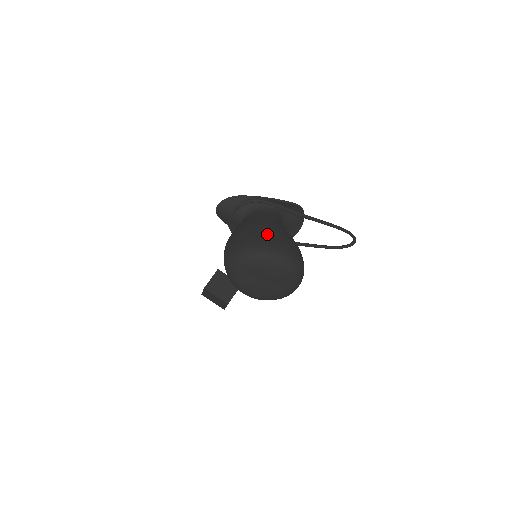
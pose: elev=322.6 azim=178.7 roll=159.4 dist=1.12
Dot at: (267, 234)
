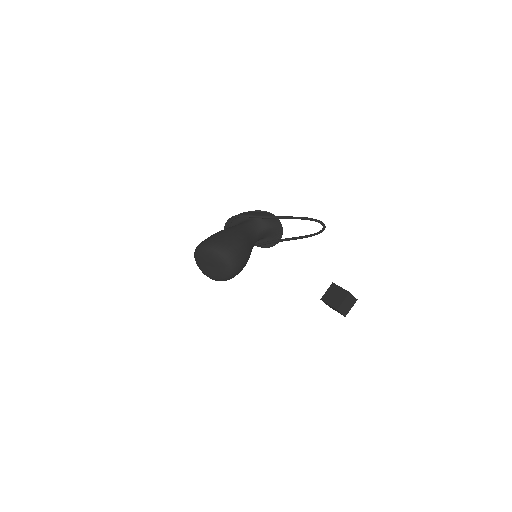
Dot at: (211, 236)
